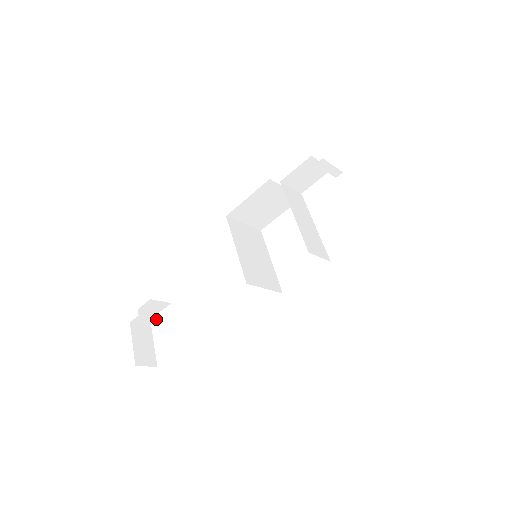
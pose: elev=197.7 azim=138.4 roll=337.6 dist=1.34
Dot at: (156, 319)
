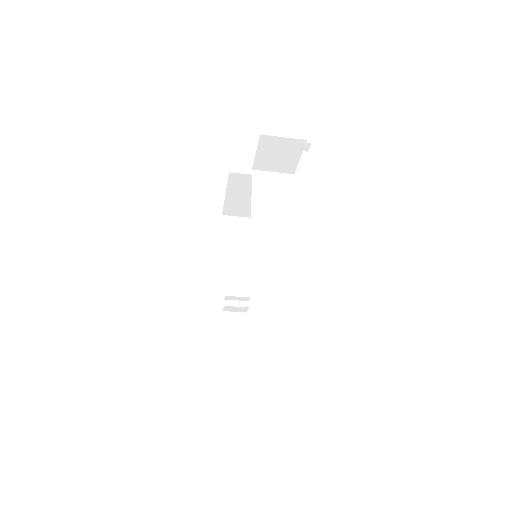
Dot at: (246, 308)
